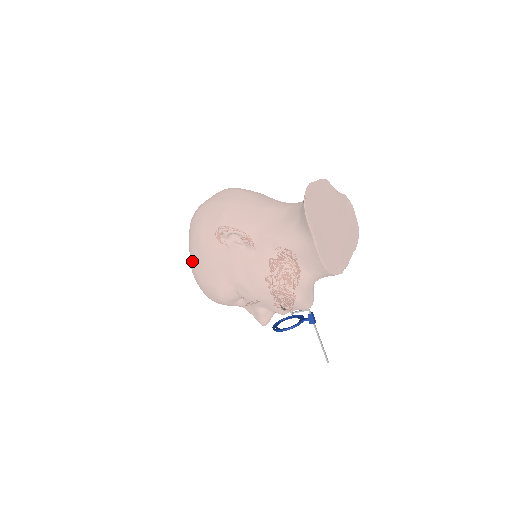
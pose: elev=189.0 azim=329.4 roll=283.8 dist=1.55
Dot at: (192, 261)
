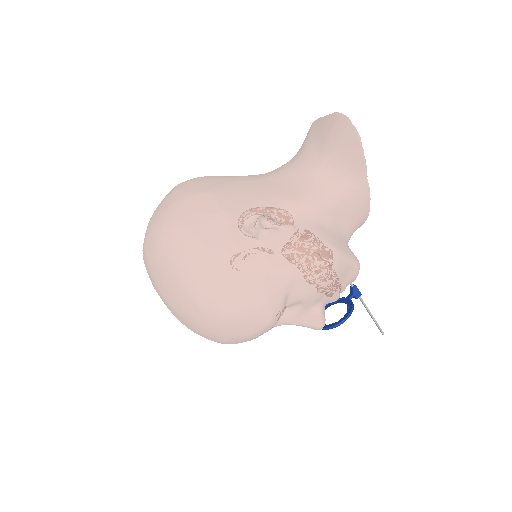
Dot at: (199, 295)
